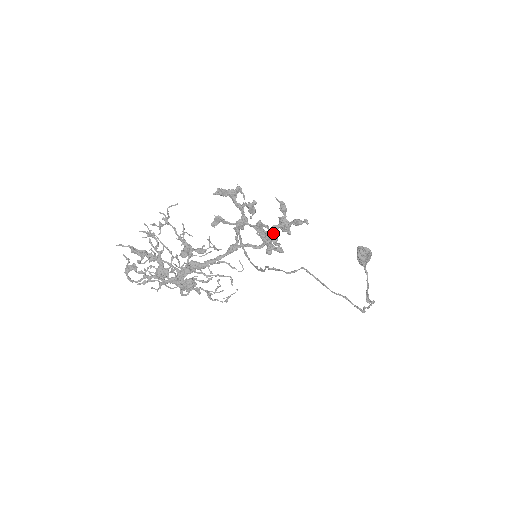
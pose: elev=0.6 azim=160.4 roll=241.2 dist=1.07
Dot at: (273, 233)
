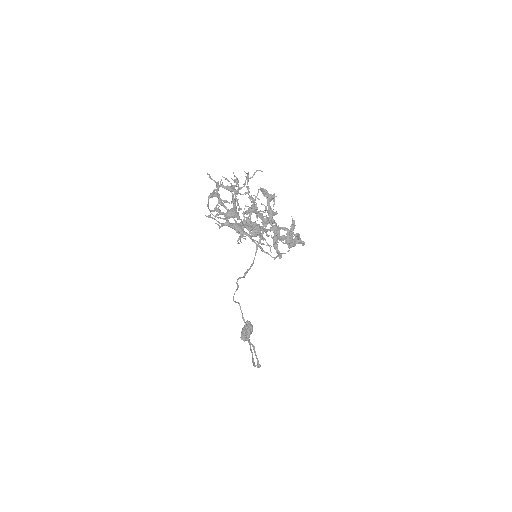
Dot at: occluded
